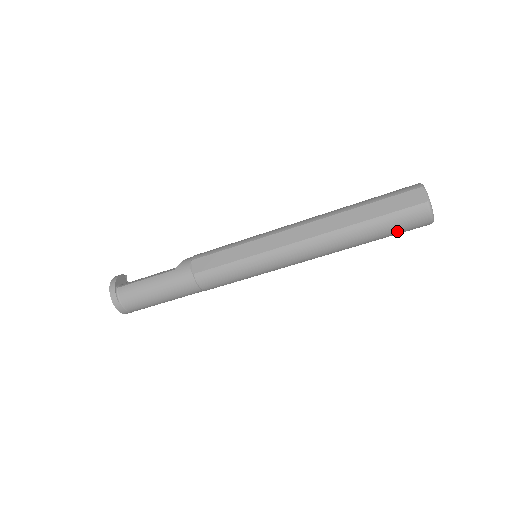
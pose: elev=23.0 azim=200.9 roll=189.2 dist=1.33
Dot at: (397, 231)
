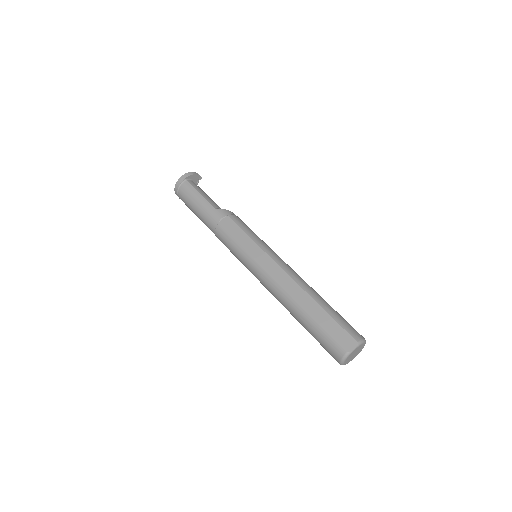
Dot at: (320, 343)
